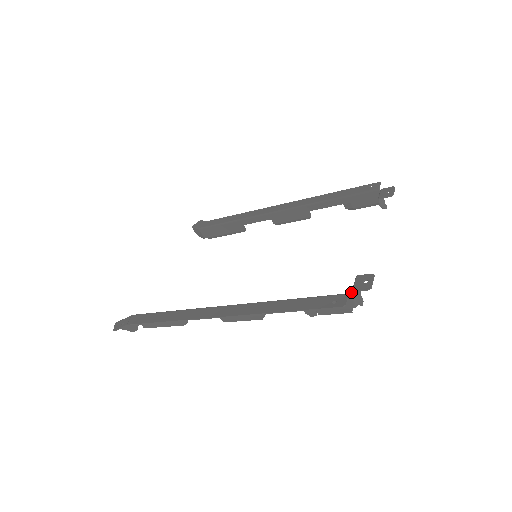
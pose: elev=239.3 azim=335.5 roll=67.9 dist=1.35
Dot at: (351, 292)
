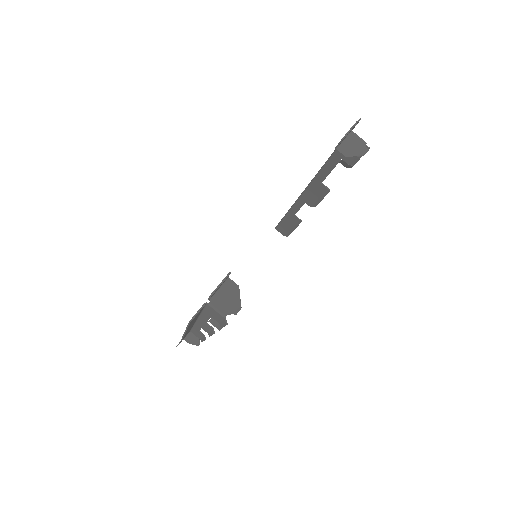
Dot at: (209, 300)
